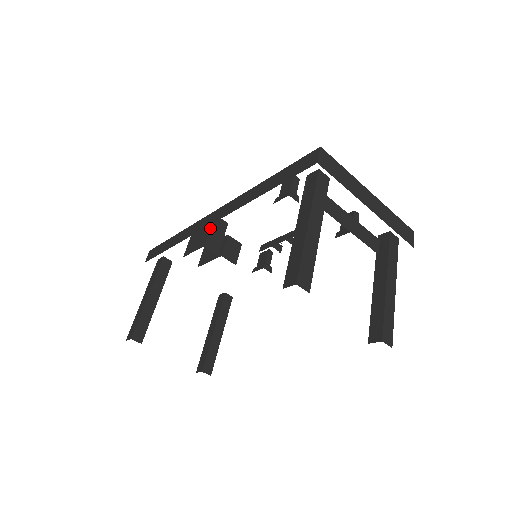
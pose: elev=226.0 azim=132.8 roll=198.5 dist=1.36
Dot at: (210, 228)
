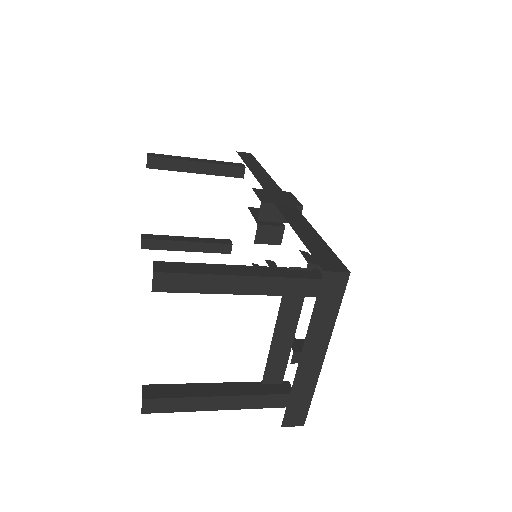
Dot at: occluded
